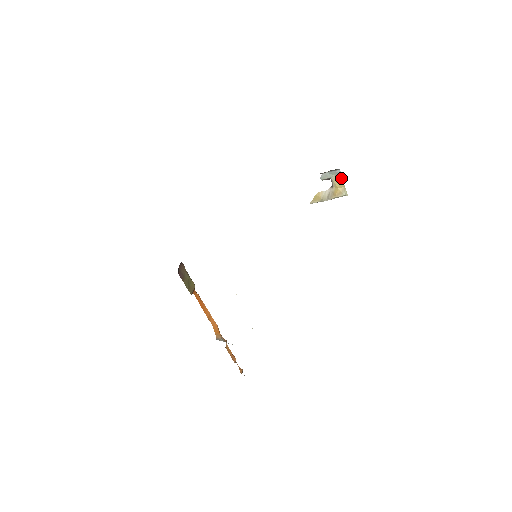
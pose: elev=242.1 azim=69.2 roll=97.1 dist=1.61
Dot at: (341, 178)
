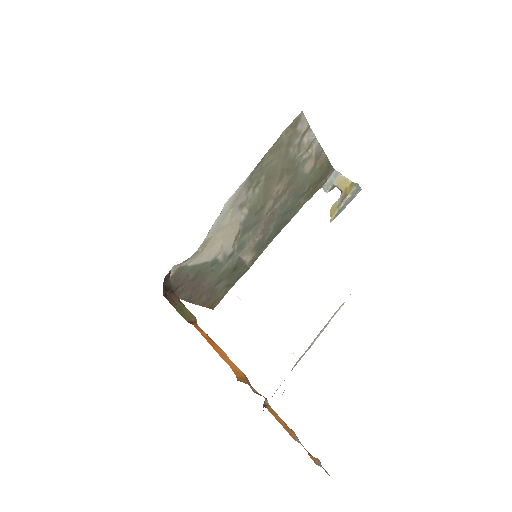
Dot at: (343, 177)
